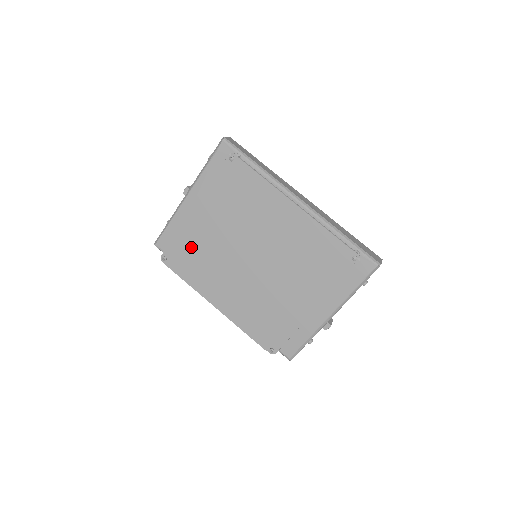
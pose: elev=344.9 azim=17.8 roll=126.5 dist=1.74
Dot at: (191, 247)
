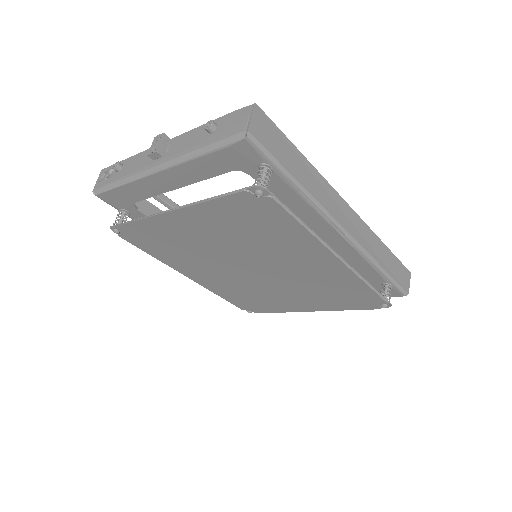
Dot at: (162, 237)
